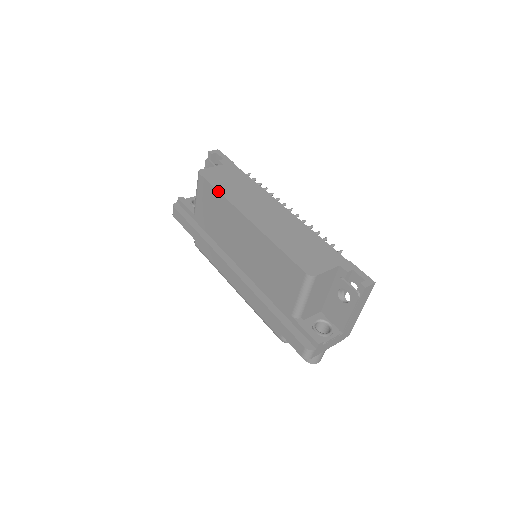
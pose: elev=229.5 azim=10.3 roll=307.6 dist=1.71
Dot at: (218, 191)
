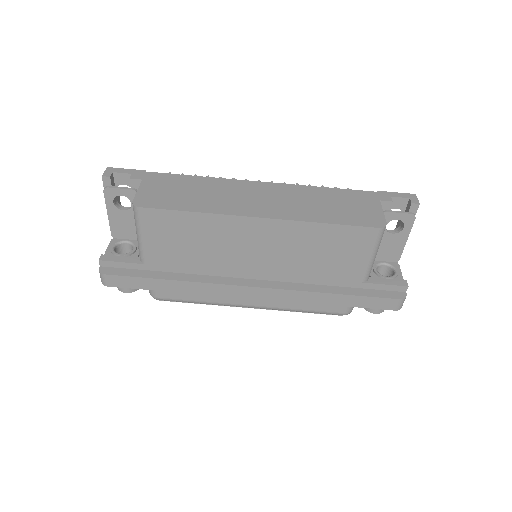
Dot at: (190, 212)
